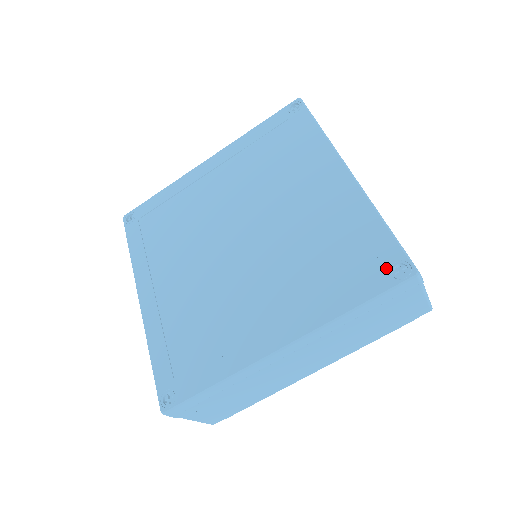
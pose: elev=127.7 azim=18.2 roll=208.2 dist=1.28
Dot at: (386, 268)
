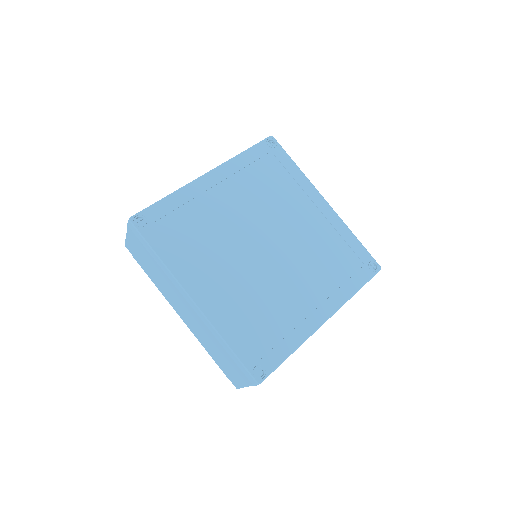
Dot at: (366, 266)
